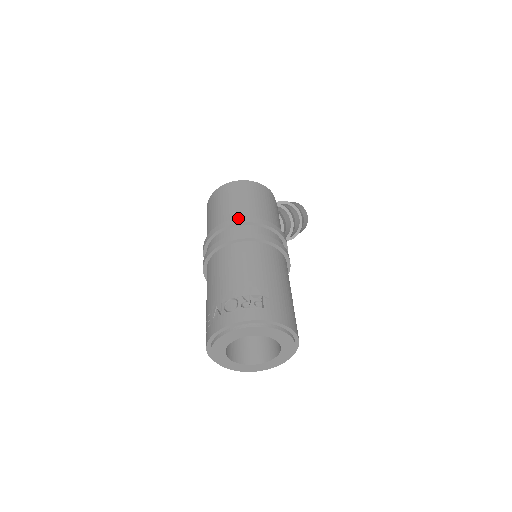
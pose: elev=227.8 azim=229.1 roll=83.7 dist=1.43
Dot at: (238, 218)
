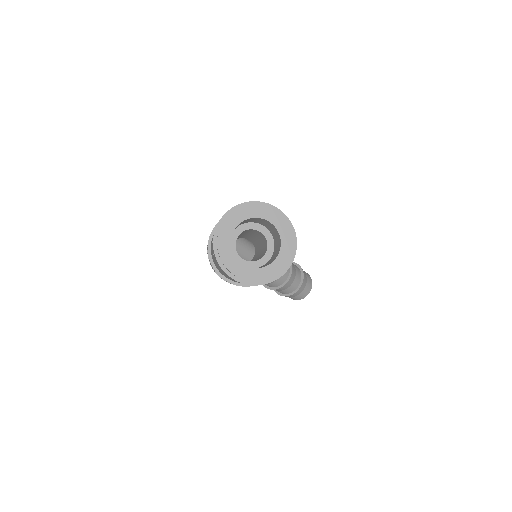
Dot at: occluded
